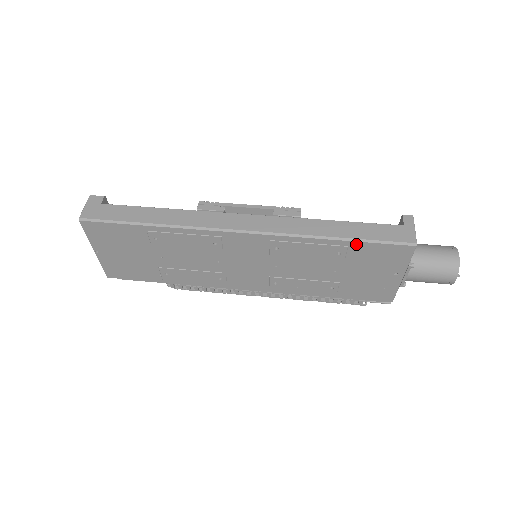
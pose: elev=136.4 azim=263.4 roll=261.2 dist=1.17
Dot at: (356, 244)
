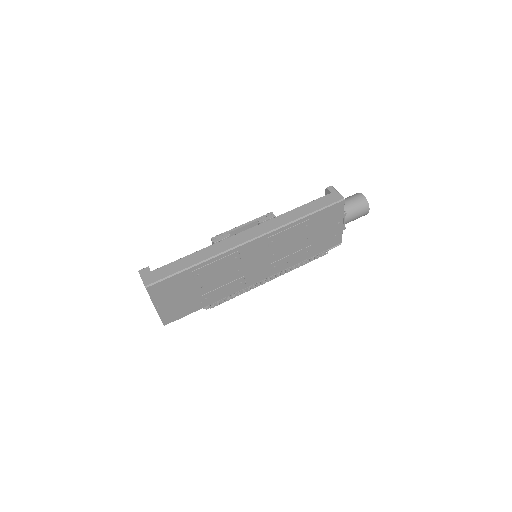
Dot at: (314, 215)
